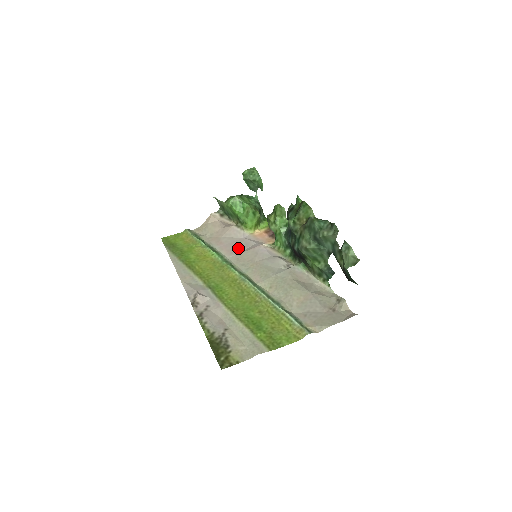
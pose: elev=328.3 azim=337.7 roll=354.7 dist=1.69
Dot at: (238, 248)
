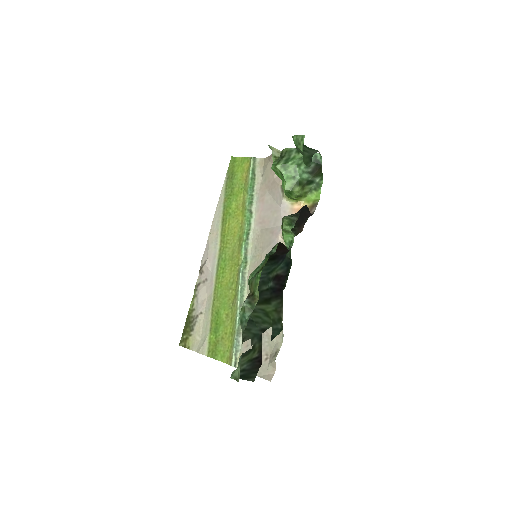
Dot at: (267, 220)
